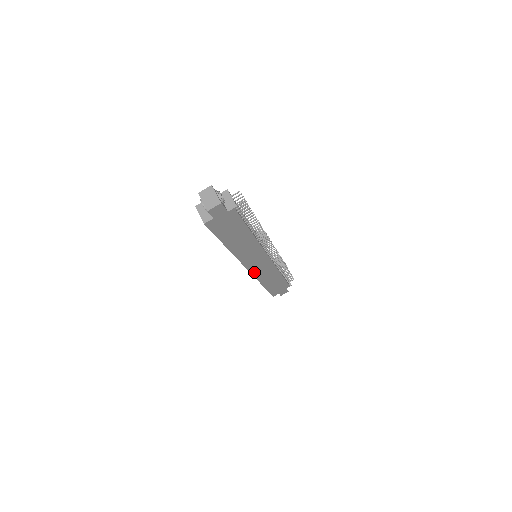
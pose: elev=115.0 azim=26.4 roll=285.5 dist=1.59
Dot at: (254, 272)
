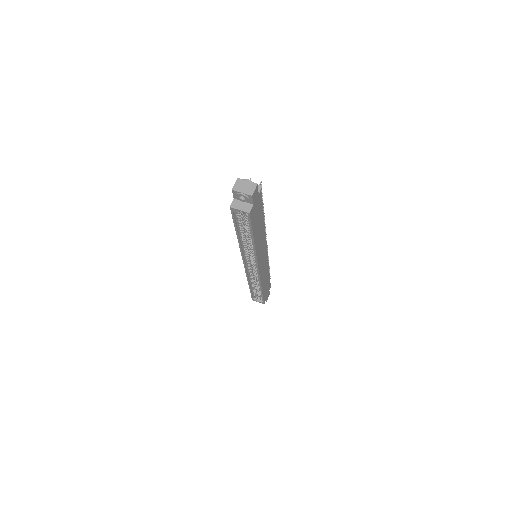
Dot at: (260, 273)
